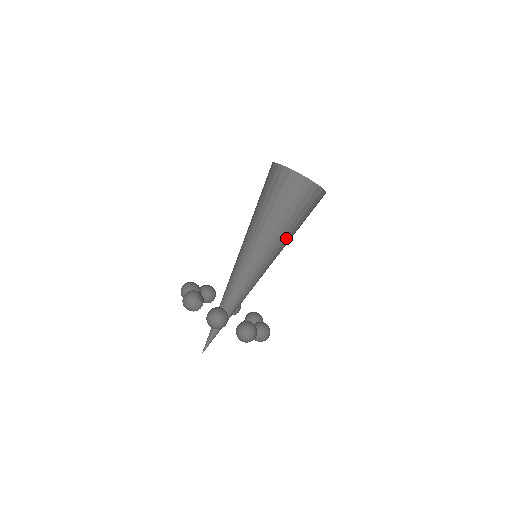
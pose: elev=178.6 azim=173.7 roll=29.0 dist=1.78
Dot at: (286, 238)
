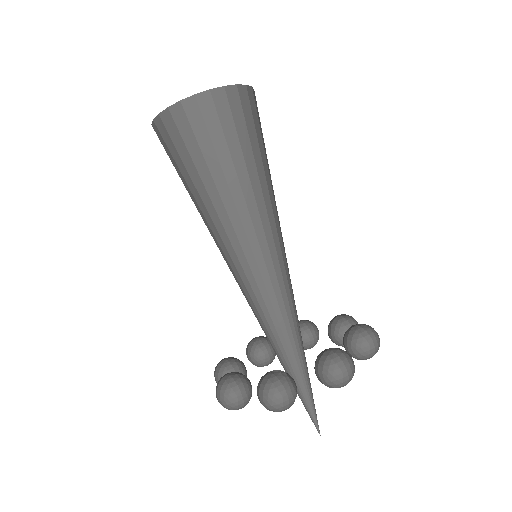
Dot at: (273, 194)
